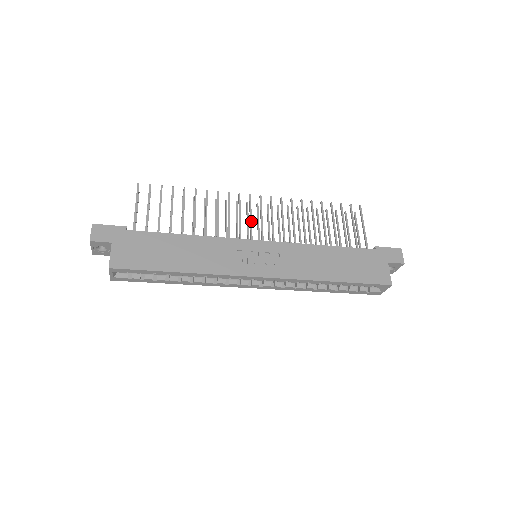
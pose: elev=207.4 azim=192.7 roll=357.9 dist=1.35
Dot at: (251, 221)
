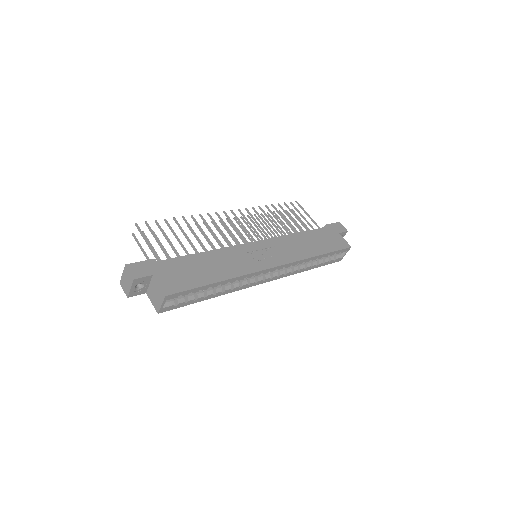
Dot at: (238, 230)
